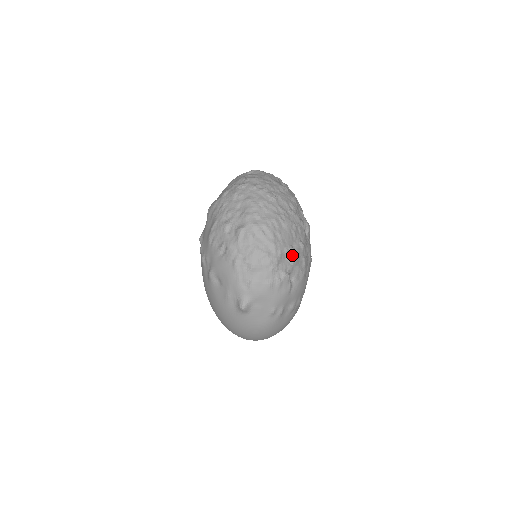
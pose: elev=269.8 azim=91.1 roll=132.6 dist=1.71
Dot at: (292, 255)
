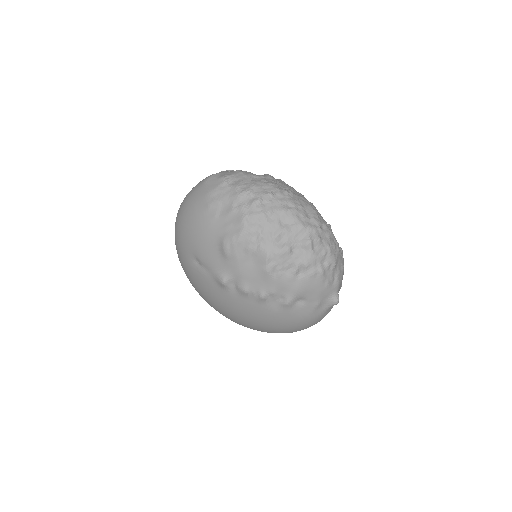
Dot at: occluded
